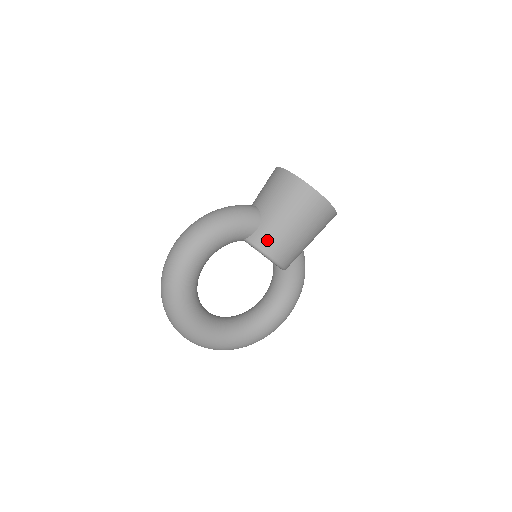
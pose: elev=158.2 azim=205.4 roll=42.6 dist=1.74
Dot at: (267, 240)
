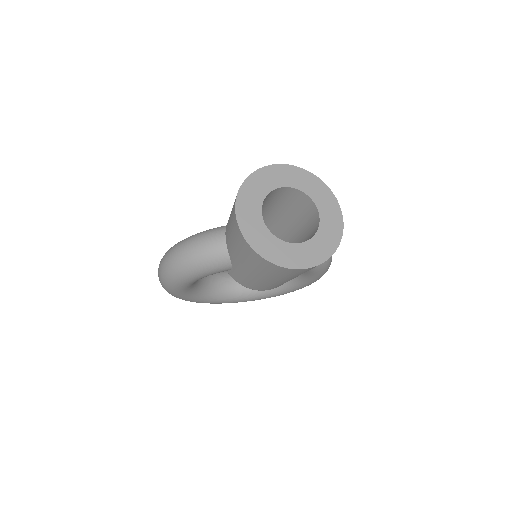
Dot at: (244, 282)
